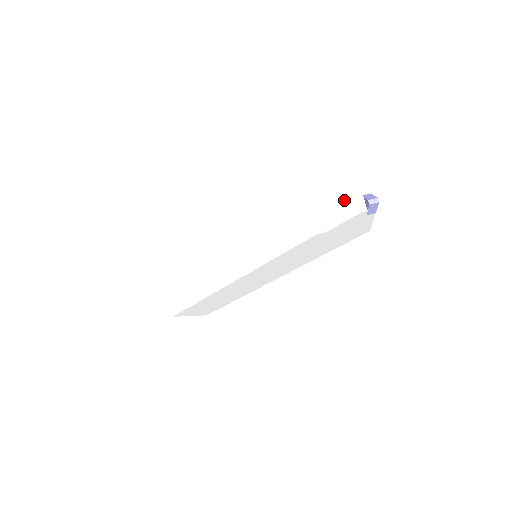
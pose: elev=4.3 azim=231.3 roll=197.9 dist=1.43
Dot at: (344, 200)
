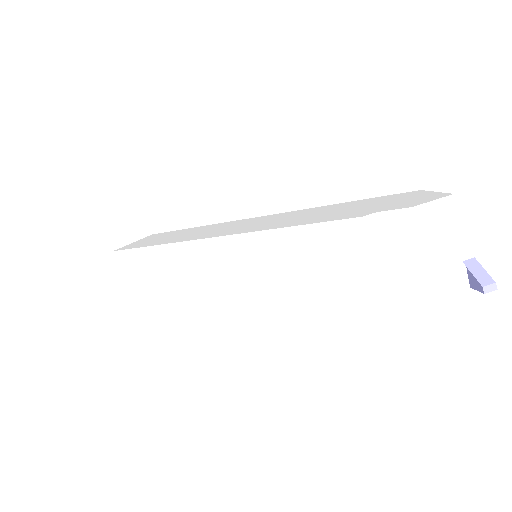
Dot at: (433, 263)
